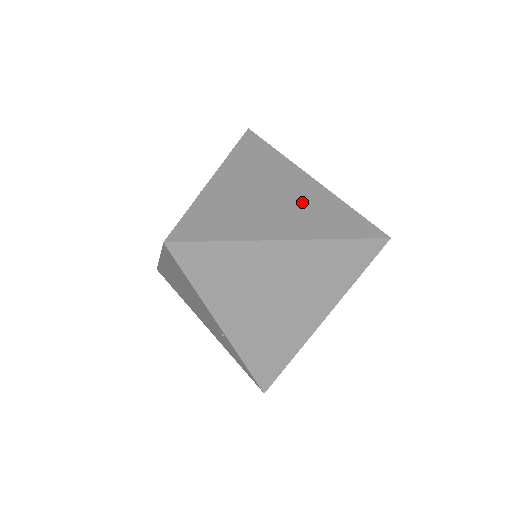
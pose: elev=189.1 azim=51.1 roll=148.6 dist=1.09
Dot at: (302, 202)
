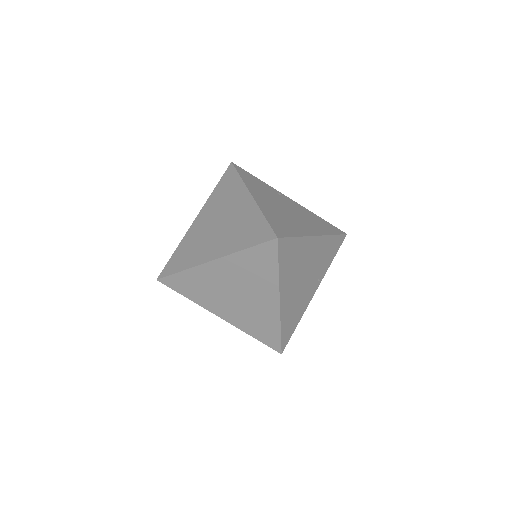
Dot at: (234, 223)
